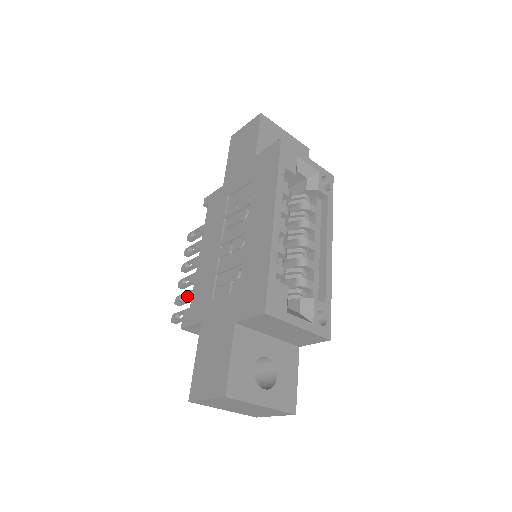
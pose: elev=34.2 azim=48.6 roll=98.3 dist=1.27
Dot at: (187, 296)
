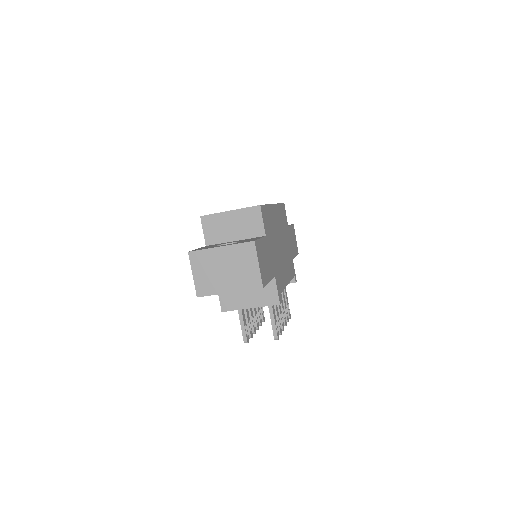
Dot at: occluded
